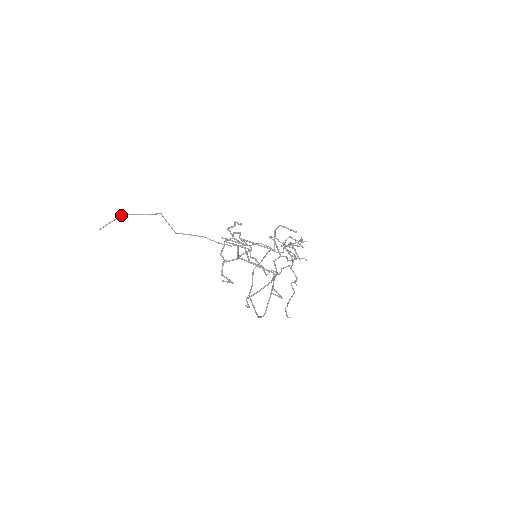
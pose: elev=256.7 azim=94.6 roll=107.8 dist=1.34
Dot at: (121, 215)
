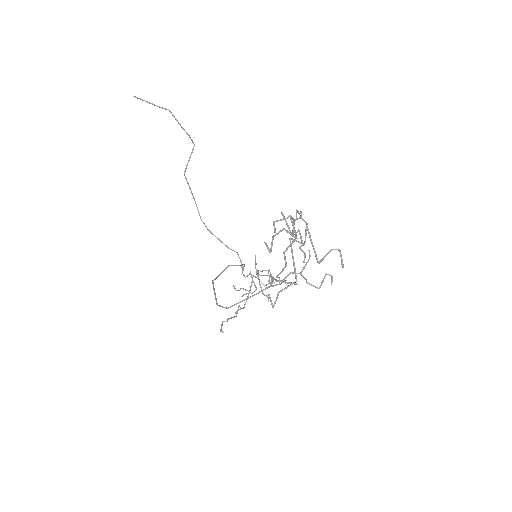
Dot at: occluded
